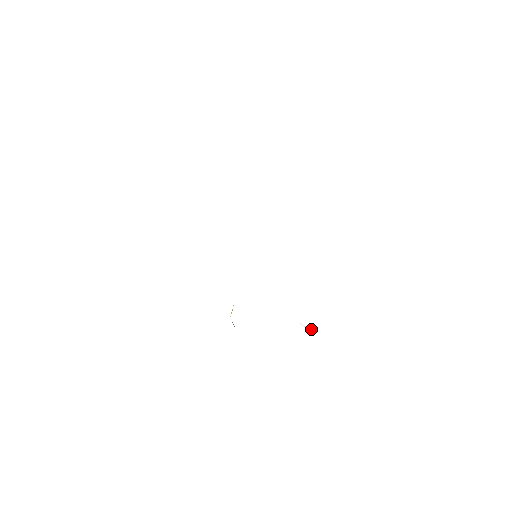
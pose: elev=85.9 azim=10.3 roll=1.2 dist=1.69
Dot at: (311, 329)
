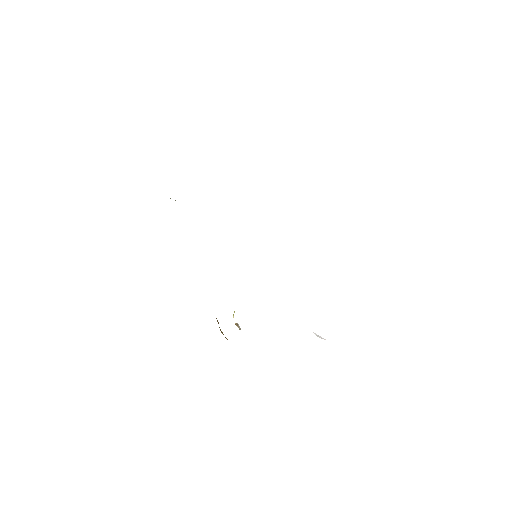
Dot at: (324, 339)
